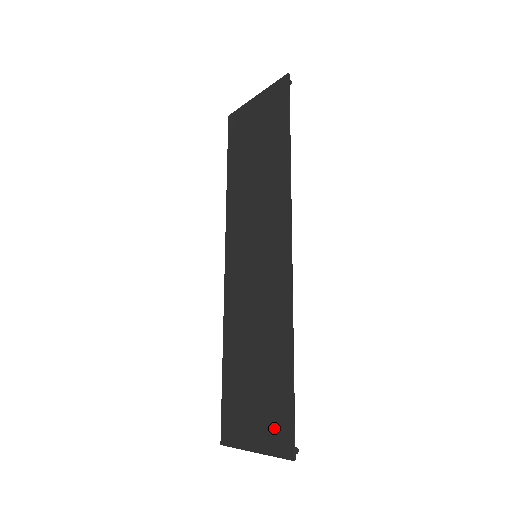
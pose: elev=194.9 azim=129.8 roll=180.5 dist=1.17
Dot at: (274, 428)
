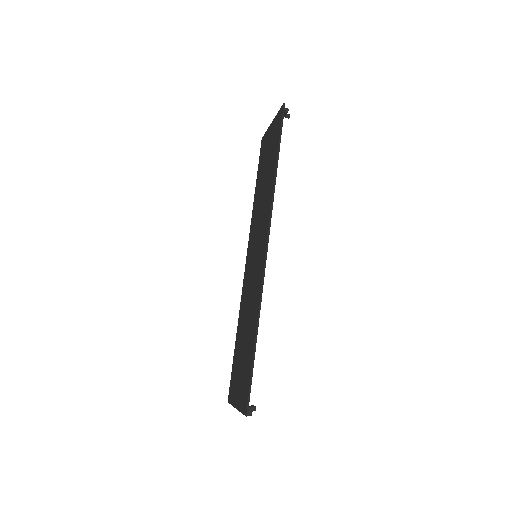
Dot at: (243, 391)
